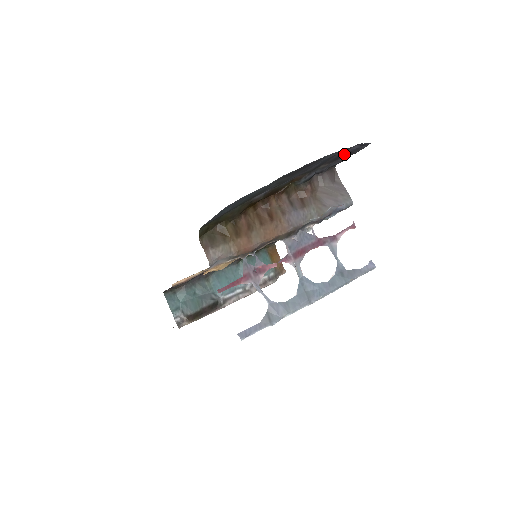
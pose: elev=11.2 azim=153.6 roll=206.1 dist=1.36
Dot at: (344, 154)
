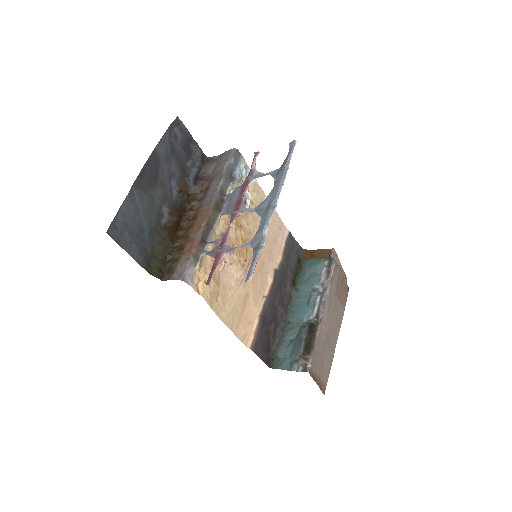
Dot at: (186, 143)
